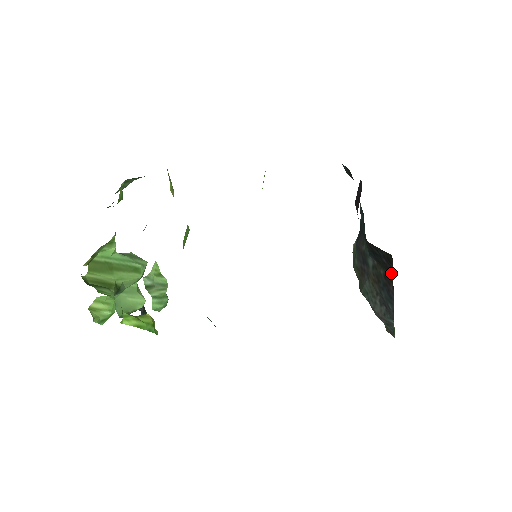
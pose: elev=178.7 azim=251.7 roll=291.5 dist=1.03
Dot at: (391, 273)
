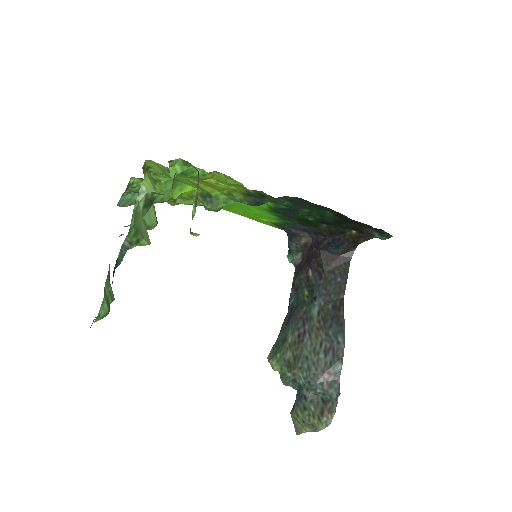
Dot at: (343, 292)
